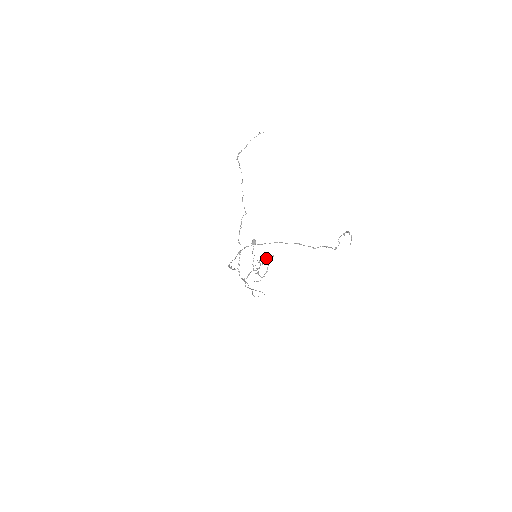
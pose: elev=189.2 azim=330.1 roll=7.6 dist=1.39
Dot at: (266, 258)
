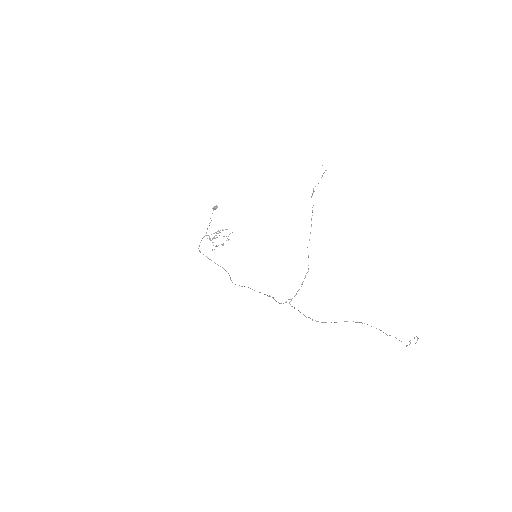
Dot at: occluded
